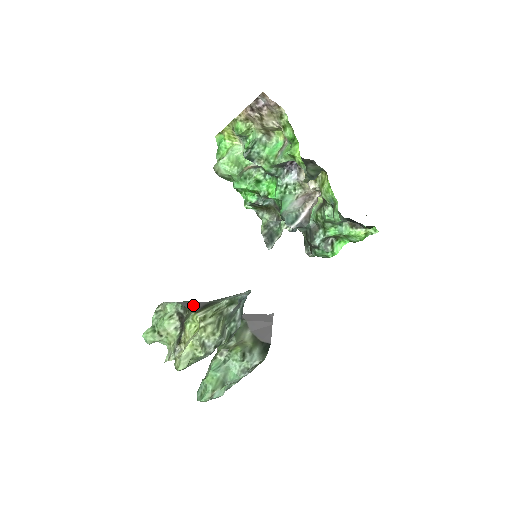
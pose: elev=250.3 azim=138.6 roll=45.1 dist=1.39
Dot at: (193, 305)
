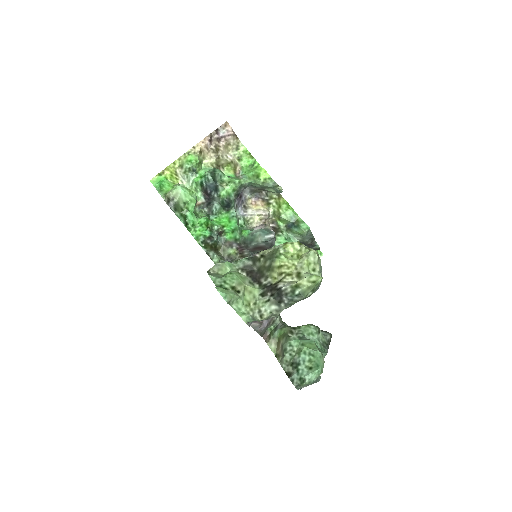
Dot at: occluded
